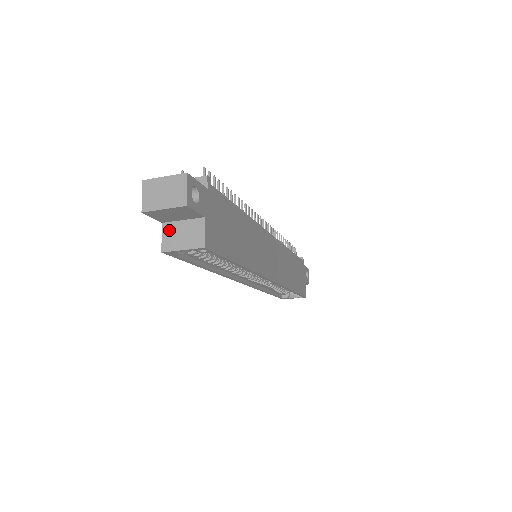
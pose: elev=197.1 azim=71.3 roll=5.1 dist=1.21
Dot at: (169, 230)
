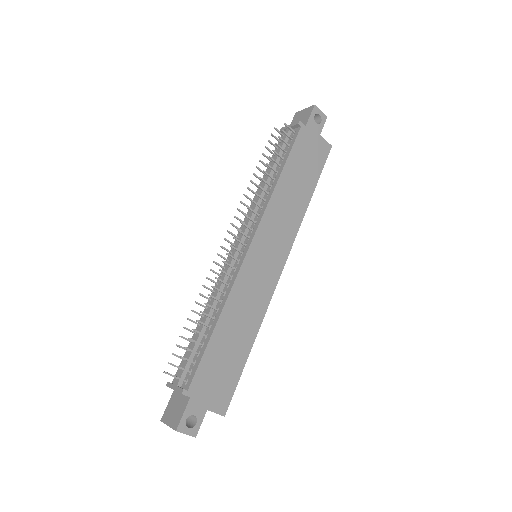
Dot at: occluded
